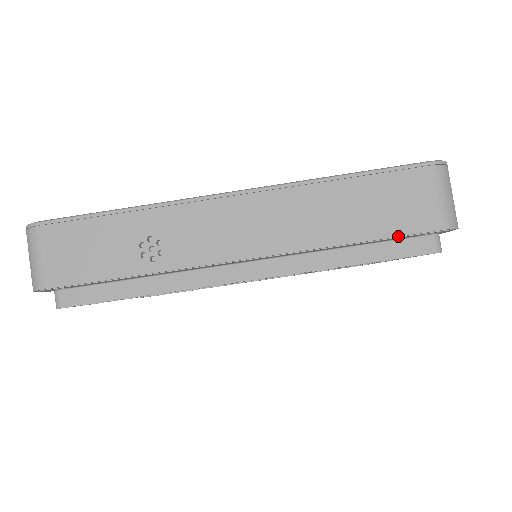
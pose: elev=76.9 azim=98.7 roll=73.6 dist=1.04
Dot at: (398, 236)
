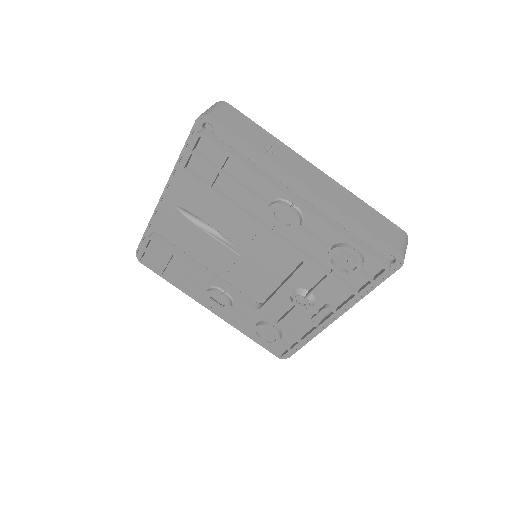
Dot at: (380, 238)
